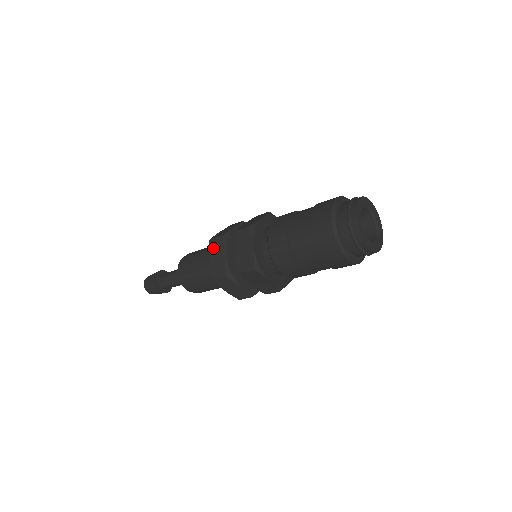
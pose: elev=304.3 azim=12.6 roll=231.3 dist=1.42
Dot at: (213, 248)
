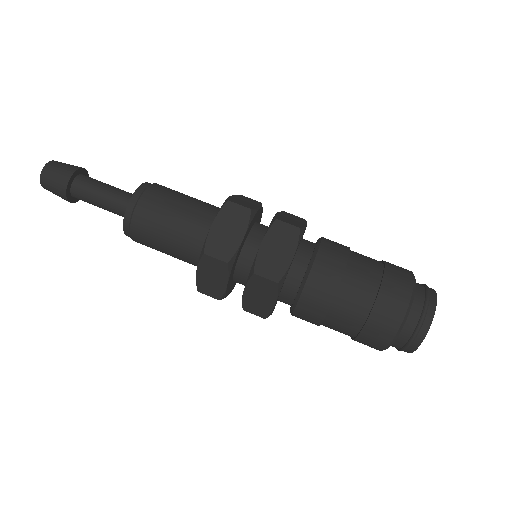
Dot at: (208, 266)
